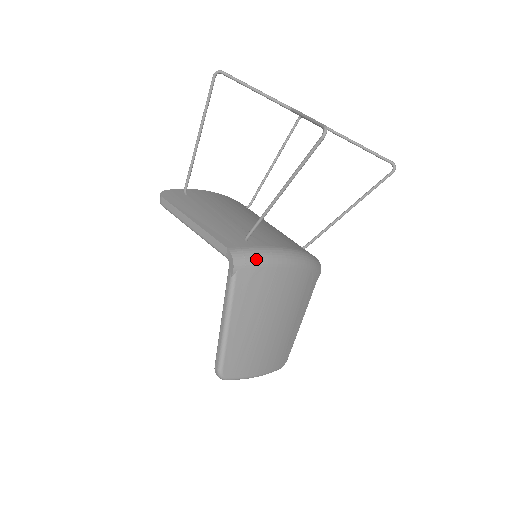
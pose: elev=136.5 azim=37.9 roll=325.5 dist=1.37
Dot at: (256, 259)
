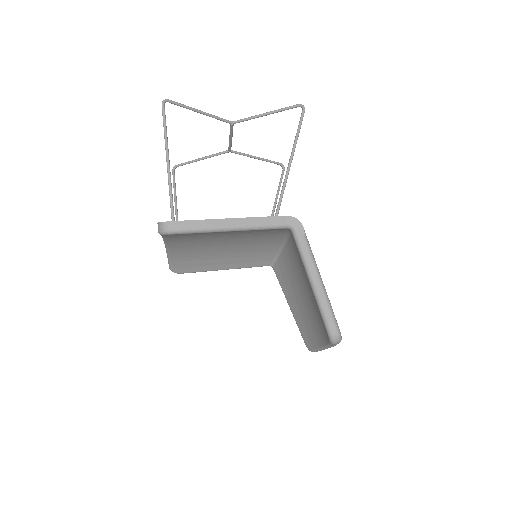
Dot at: occluded
